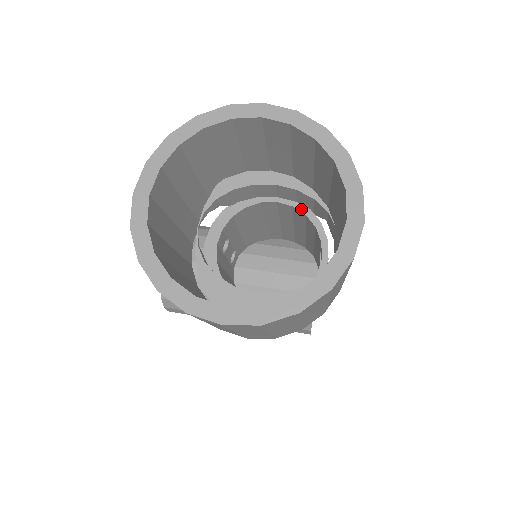
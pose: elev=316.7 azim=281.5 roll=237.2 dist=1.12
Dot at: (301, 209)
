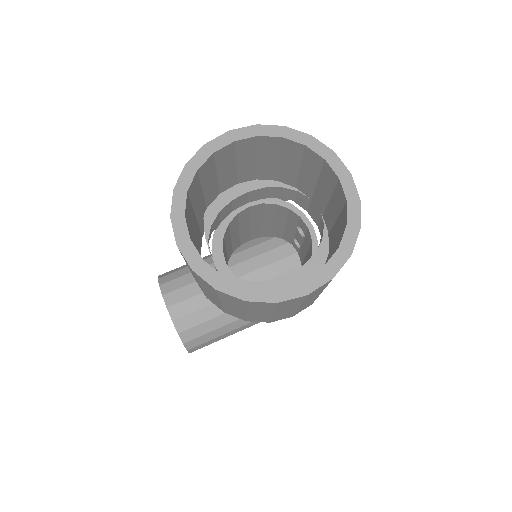
Dot at: (270, 202)
